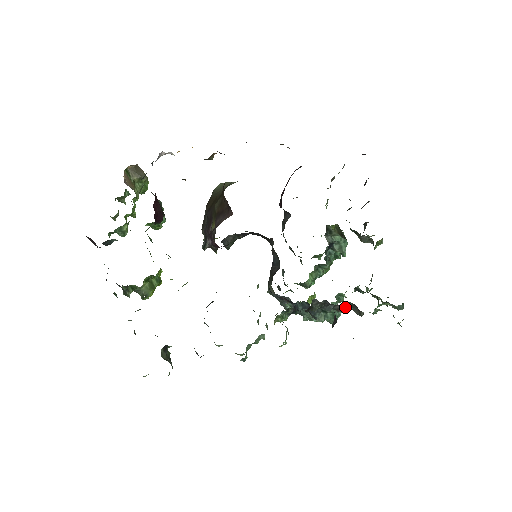
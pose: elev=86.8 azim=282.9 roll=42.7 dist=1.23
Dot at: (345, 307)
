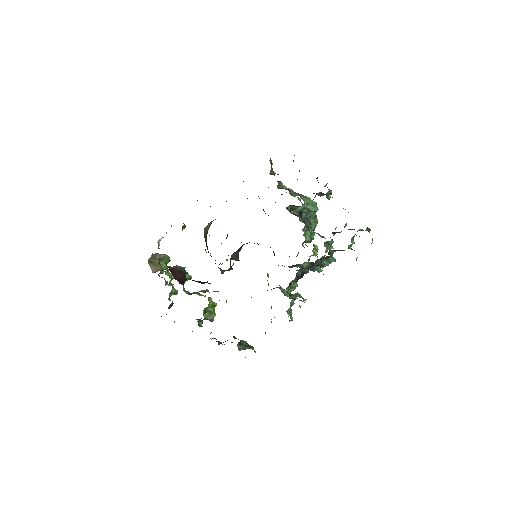
Dot at: (328, 256)
